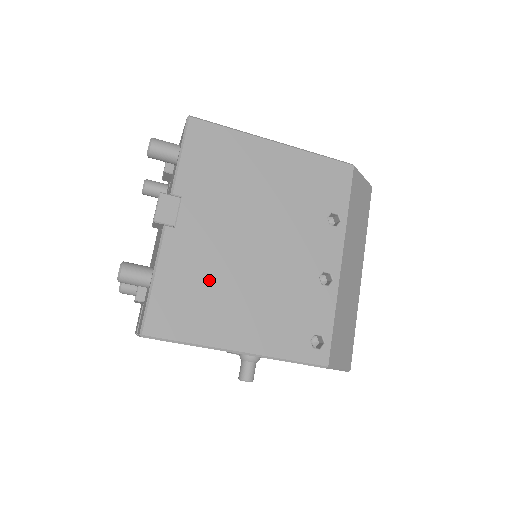
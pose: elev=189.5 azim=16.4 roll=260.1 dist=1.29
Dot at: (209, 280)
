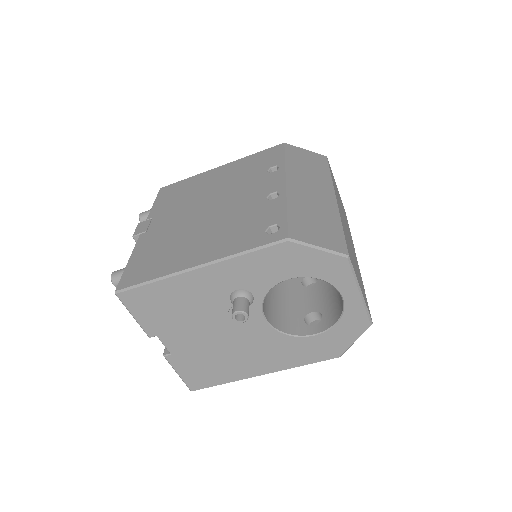
Dot at: (170, 242)
